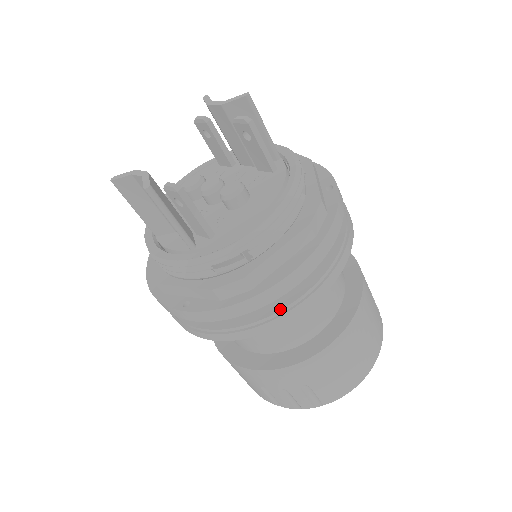
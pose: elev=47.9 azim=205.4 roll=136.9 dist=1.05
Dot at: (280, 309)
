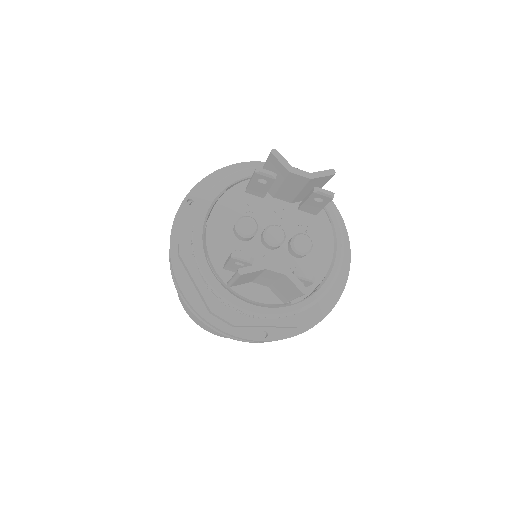
Dot at: occluded
